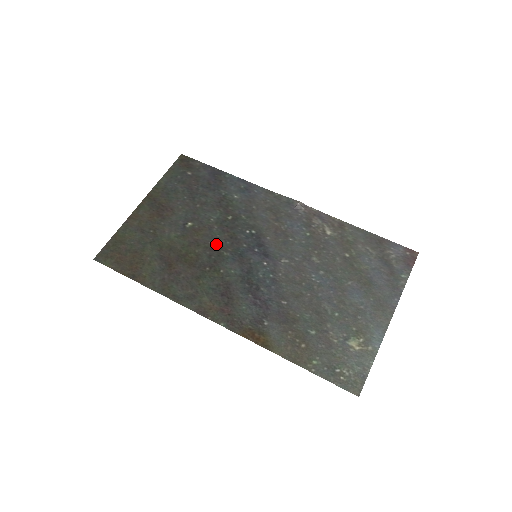
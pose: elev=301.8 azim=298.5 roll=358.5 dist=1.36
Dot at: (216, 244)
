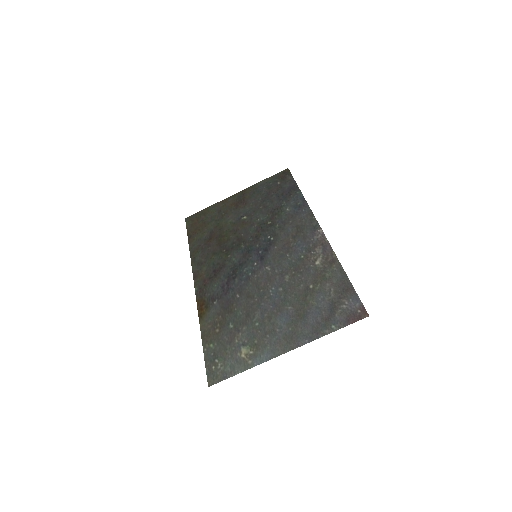
Dot at: (244, 237)
